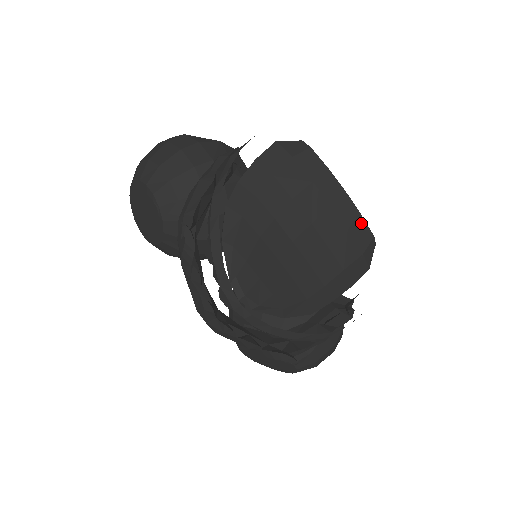
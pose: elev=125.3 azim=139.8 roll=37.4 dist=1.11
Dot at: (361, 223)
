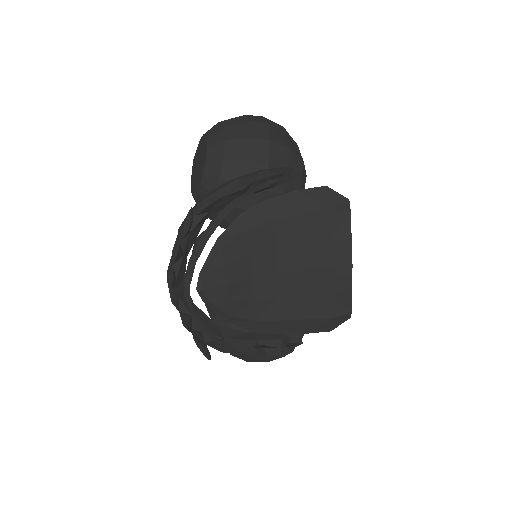
Dot at: (347, 296)
